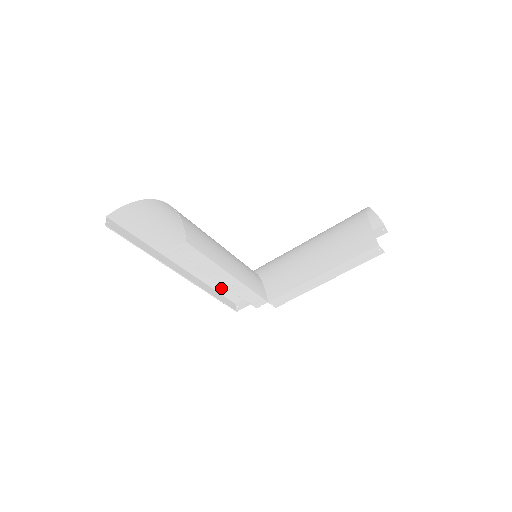
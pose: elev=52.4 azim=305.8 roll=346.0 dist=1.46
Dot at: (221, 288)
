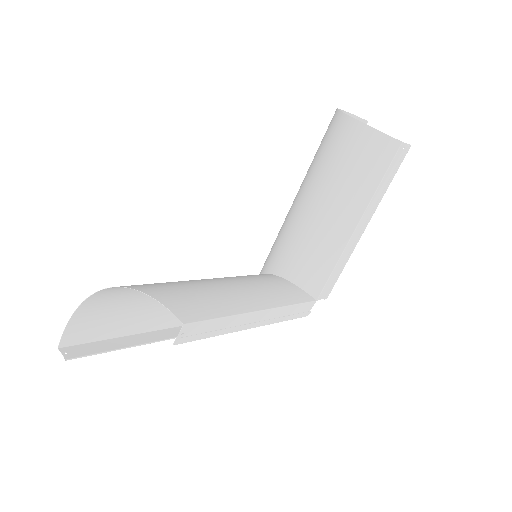
Dot at: occluded
